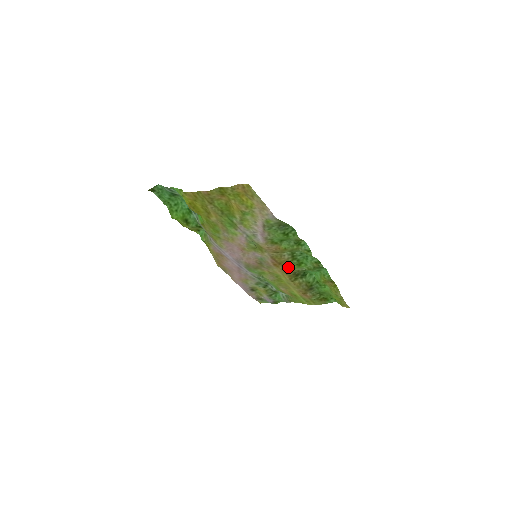
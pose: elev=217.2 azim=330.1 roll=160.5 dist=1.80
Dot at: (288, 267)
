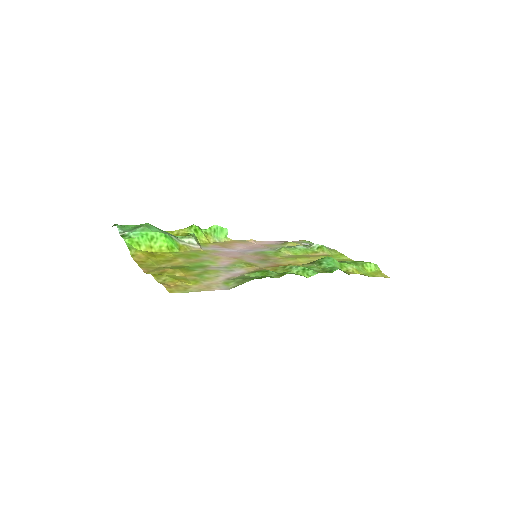
Dot at: occluded
